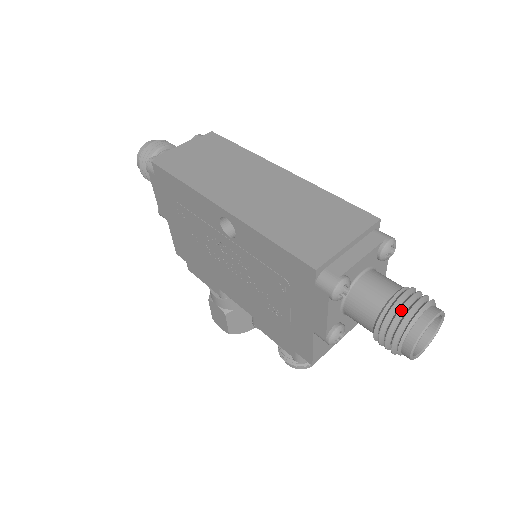
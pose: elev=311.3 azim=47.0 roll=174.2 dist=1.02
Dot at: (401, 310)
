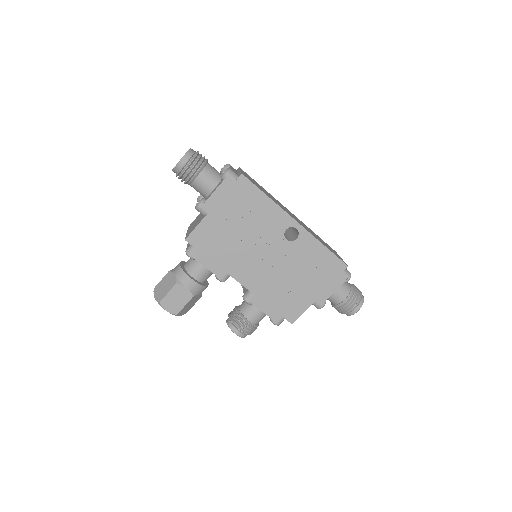
Dot at: (358, 291)
